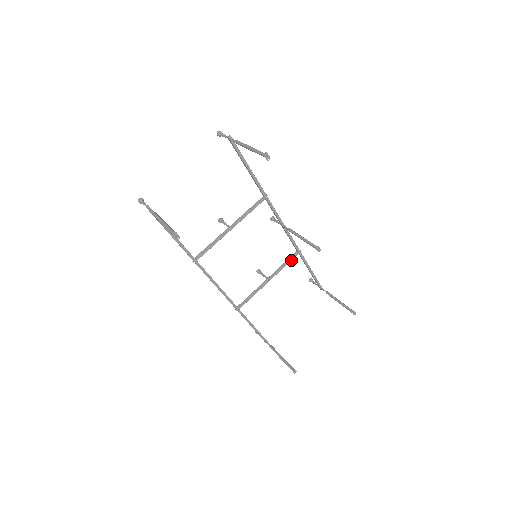
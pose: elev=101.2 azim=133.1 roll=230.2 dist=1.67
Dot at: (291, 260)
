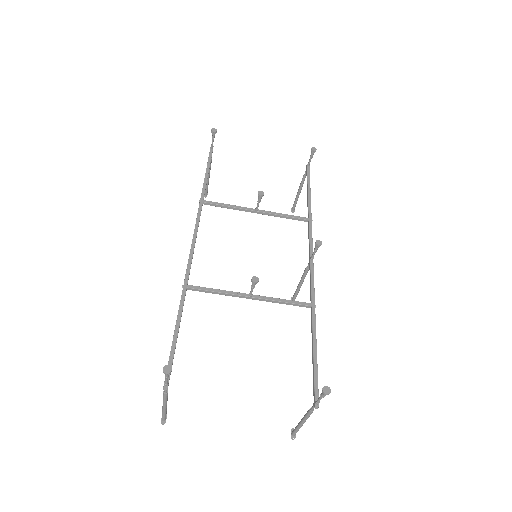
Dot at: (295, 218)
